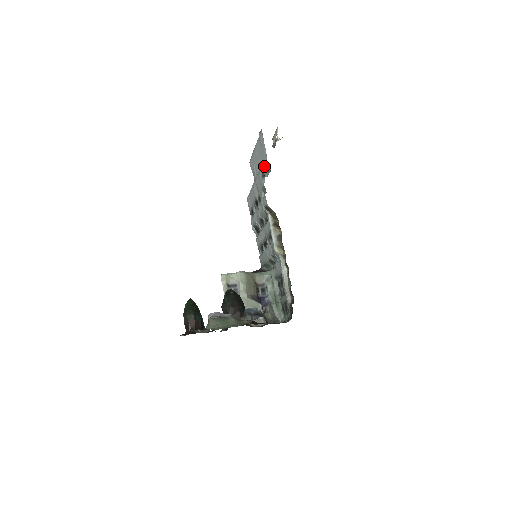
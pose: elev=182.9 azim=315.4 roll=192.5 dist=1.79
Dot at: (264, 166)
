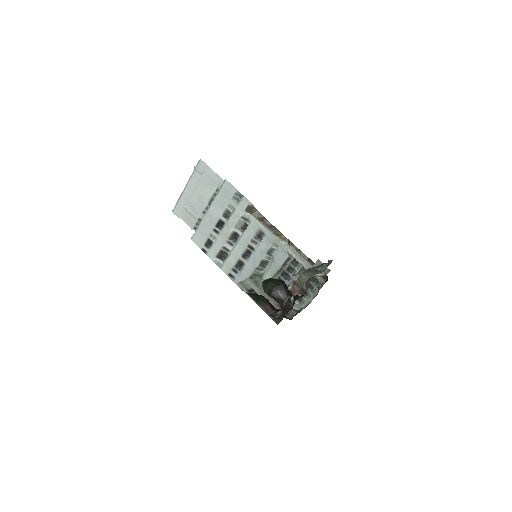
Dot at: (214, 189)
